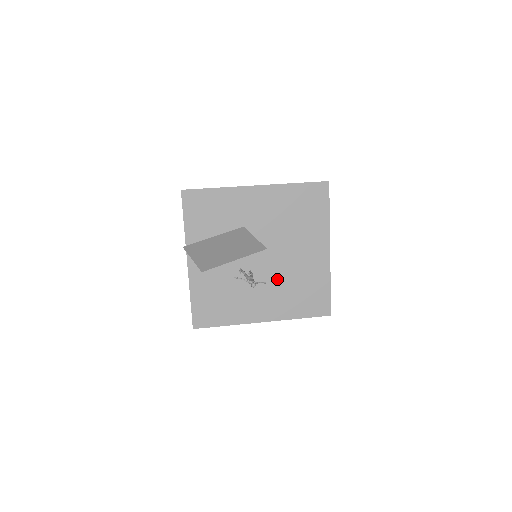
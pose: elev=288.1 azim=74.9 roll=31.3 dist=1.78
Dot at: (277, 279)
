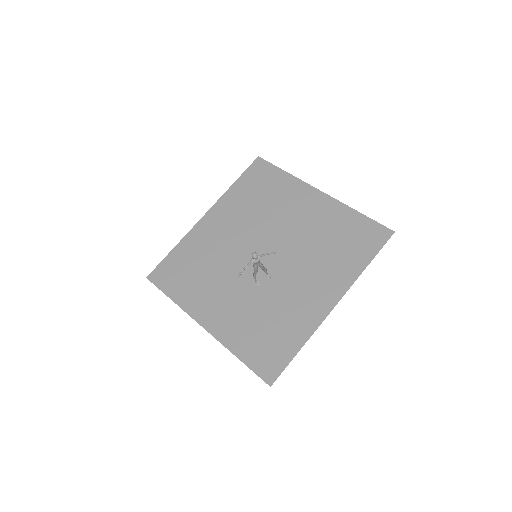
Dot at: (301, 257)
